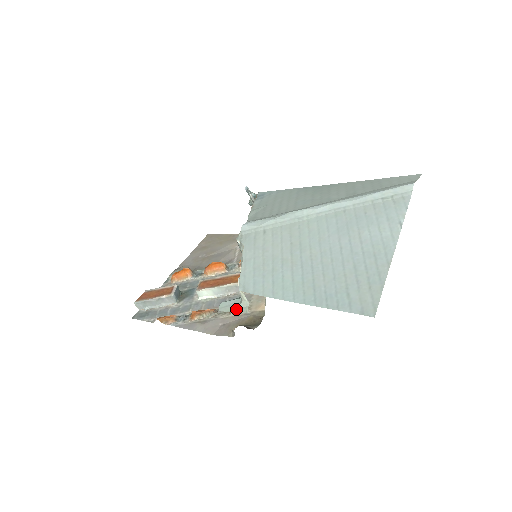
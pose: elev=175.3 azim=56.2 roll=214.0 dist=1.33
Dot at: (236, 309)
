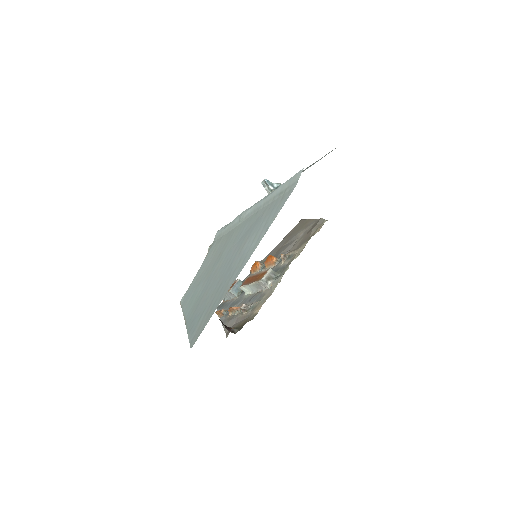
Dot at: occluded
